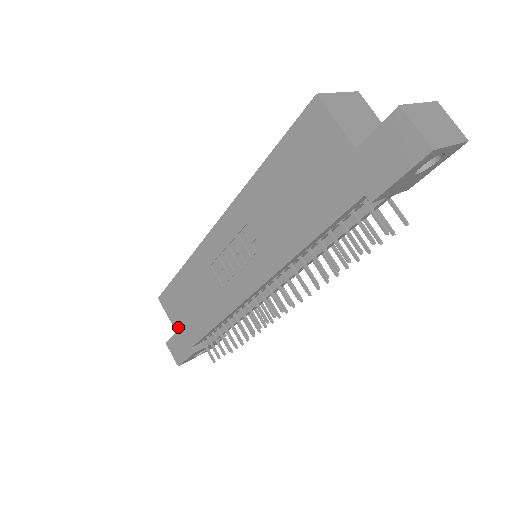
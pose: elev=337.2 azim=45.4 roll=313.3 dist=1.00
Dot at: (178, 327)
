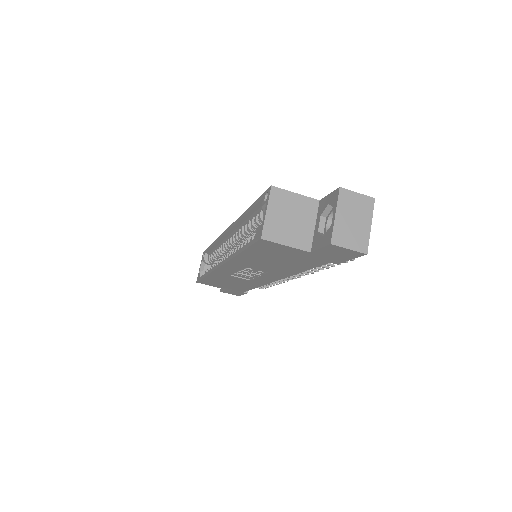
Dot at: occluded
